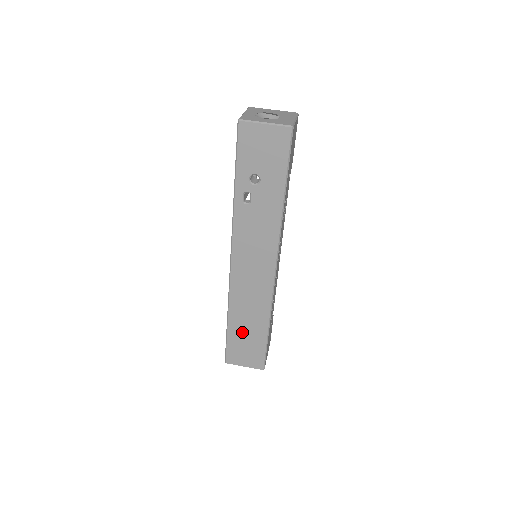
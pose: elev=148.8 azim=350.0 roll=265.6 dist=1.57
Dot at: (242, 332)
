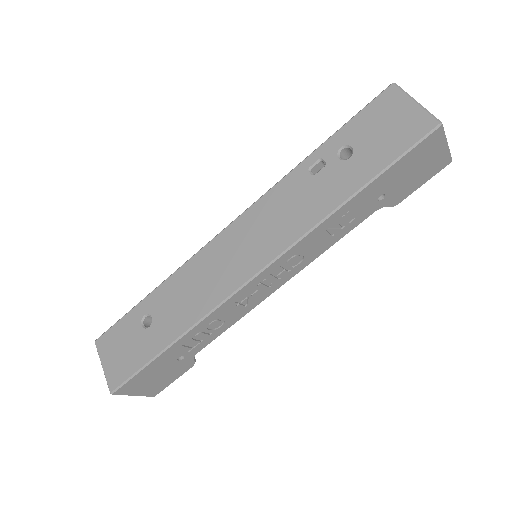
Dot at: (148, 324)
